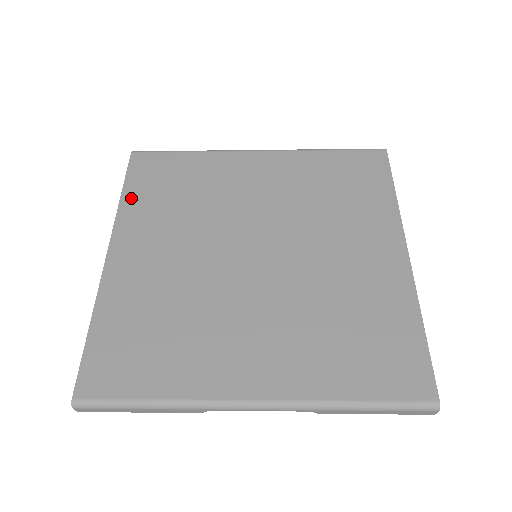
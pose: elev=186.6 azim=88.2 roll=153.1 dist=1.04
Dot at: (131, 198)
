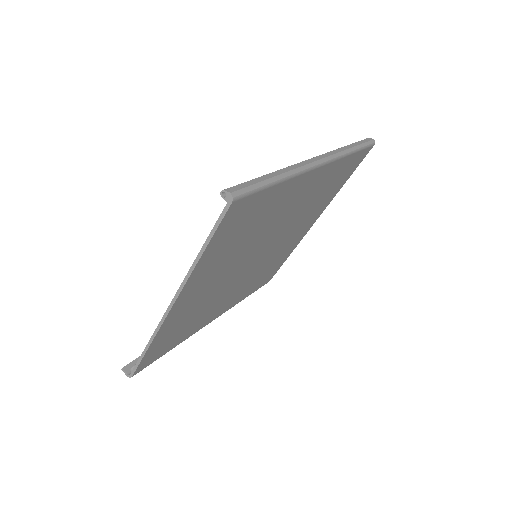
Dot at: (208, 256)
